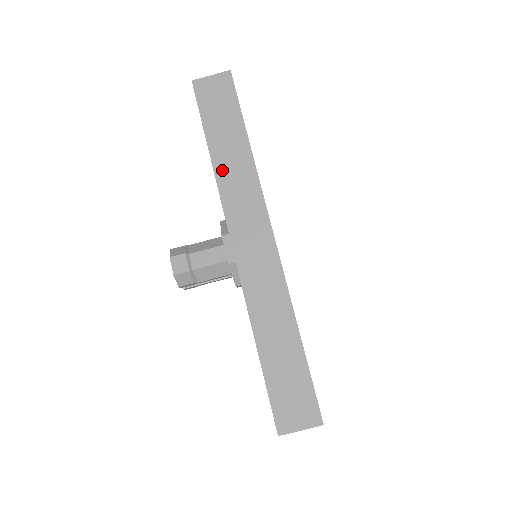
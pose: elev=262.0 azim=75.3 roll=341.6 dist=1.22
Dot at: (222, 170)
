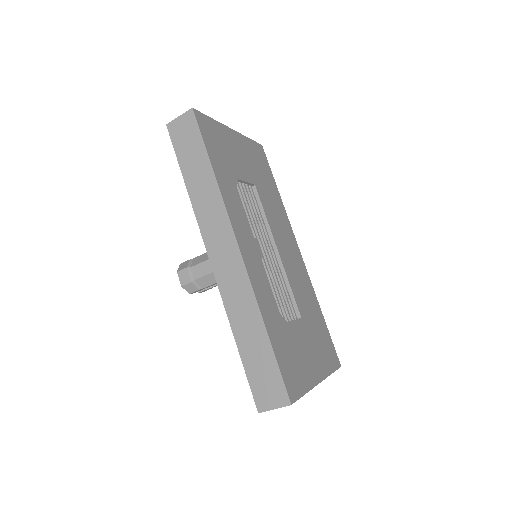
Dot at: (196, 198)
